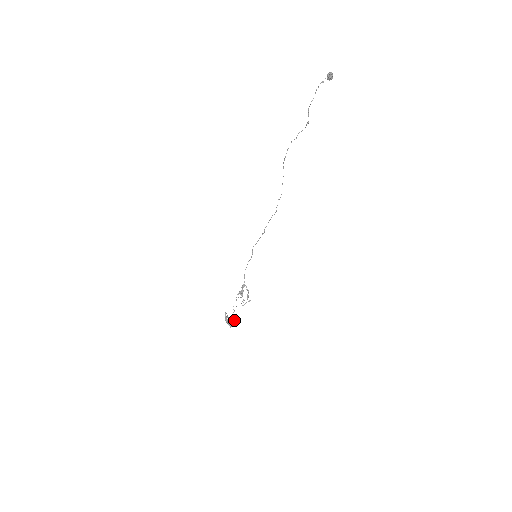
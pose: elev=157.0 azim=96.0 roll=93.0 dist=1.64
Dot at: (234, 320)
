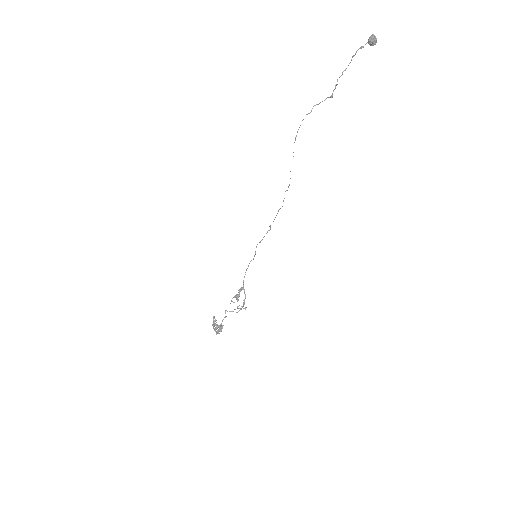
Dot at: (221, 327)
